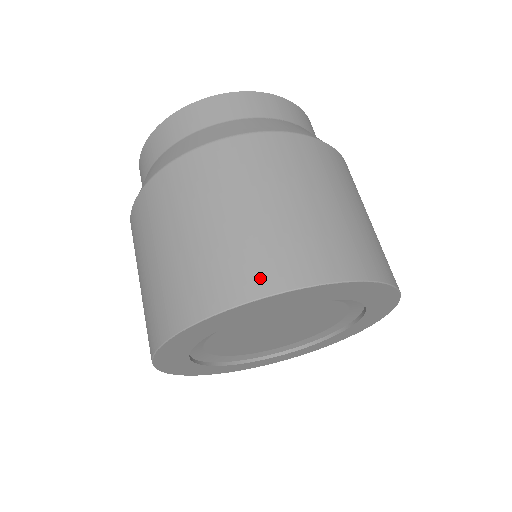
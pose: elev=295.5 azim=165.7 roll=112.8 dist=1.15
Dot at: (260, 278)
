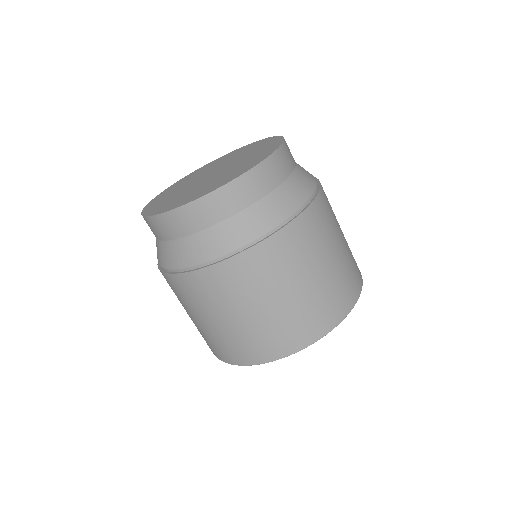
Dot at: (298, 340)
